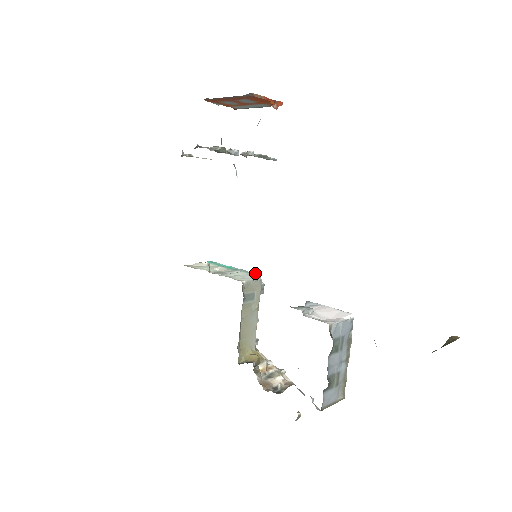
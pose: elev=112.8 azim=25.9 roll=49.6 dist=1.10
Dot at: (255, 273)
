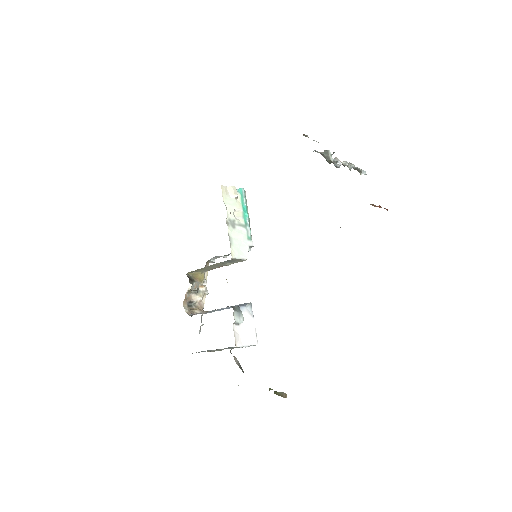
Dot at: (252, 242)
